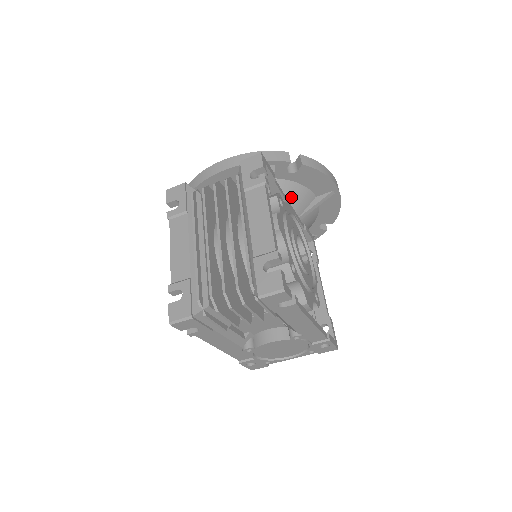
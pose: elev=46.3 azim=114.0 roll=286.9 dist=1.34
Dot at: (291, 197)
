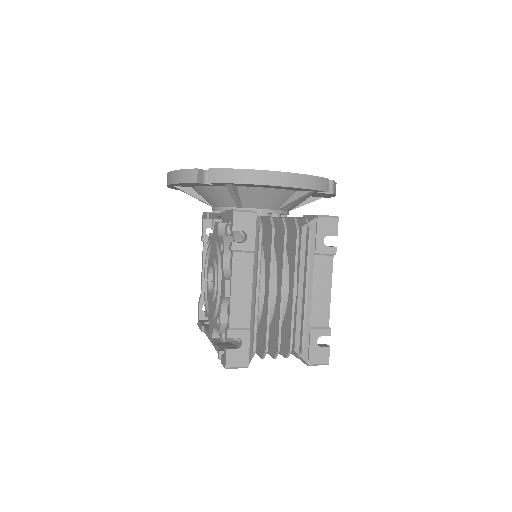
Dot at: (299, 203)
